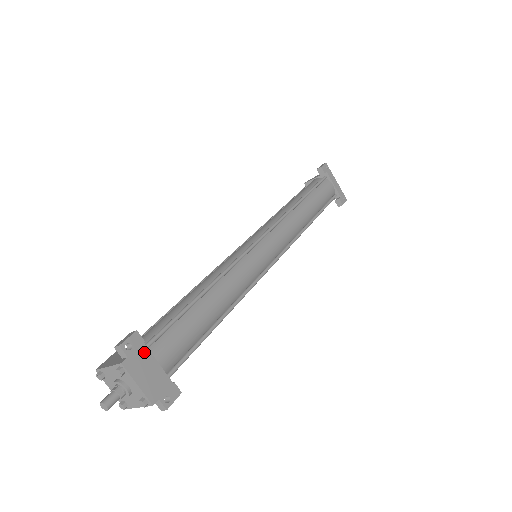
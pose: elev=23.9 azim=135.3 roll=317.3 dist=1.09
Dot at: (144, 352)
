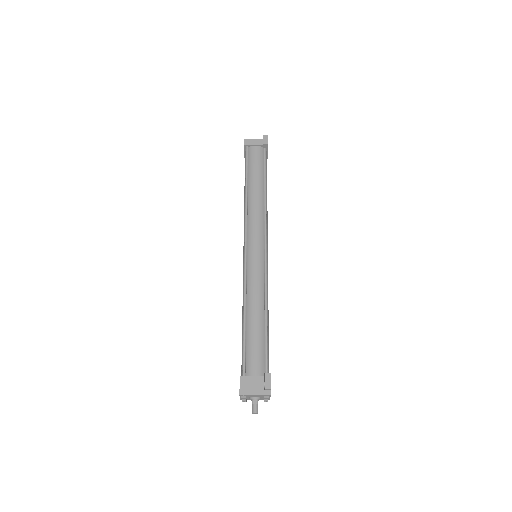
Dot at: occluded
